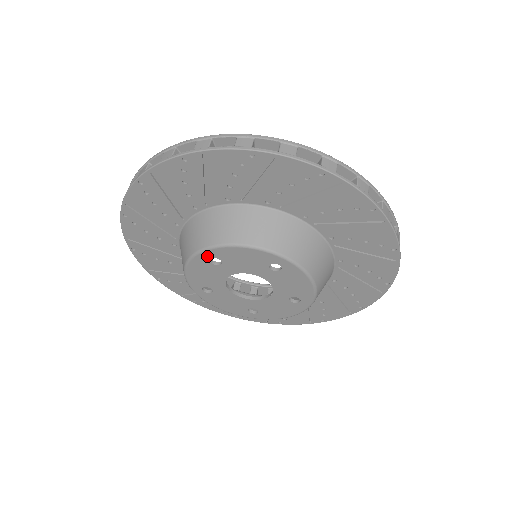
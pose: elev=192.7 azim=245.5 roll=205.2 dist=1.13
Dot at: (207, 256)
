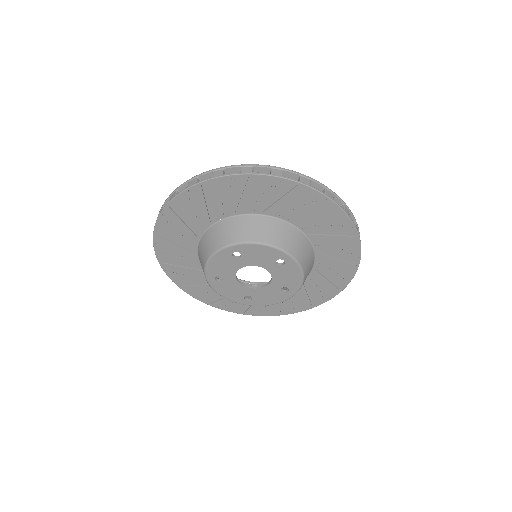
Dot at: (232, 250)
